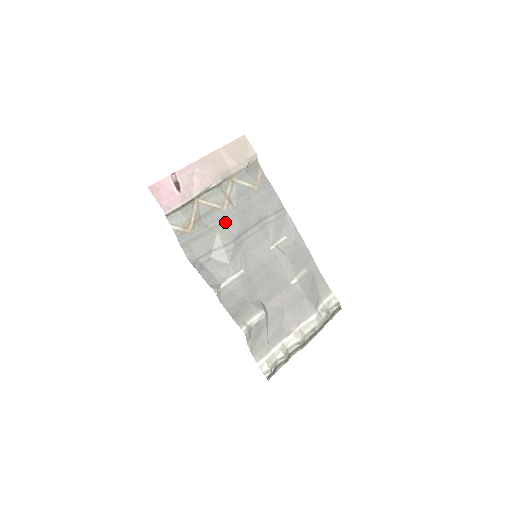
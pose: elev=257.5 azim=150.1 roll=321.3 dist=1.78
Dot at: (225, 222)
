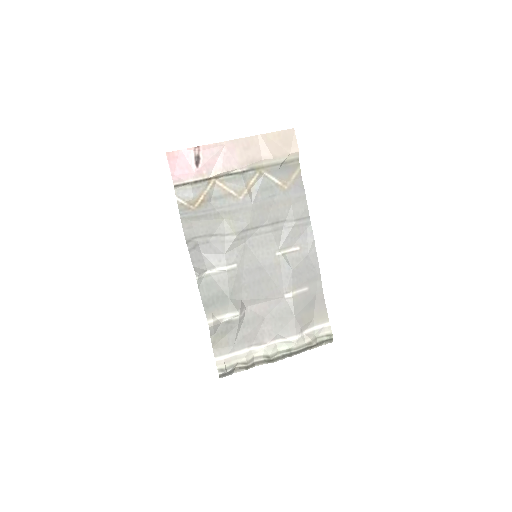
Dot at: (236, 211)
